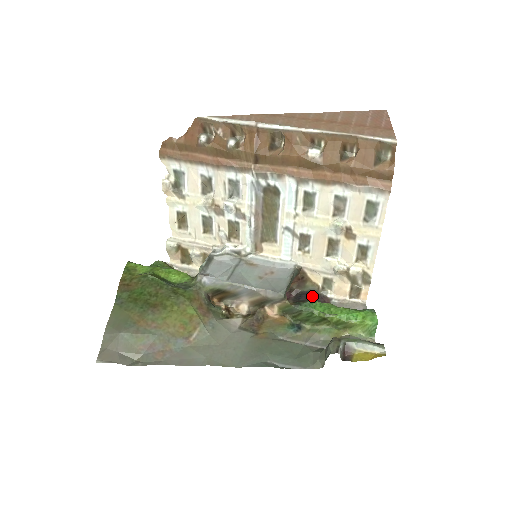
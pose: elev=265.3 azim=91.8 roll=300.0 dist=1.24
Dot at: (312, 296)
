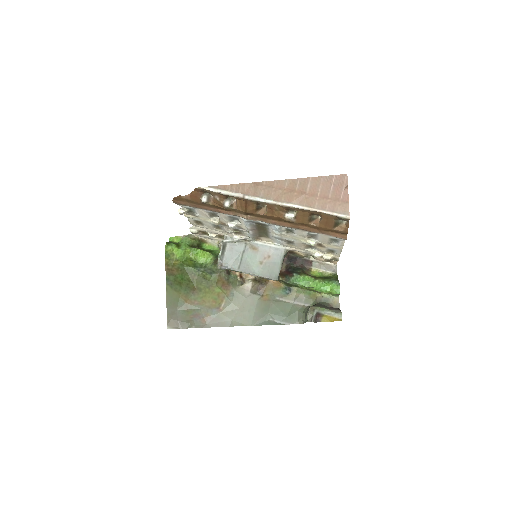
Dot at: (299, 261)
